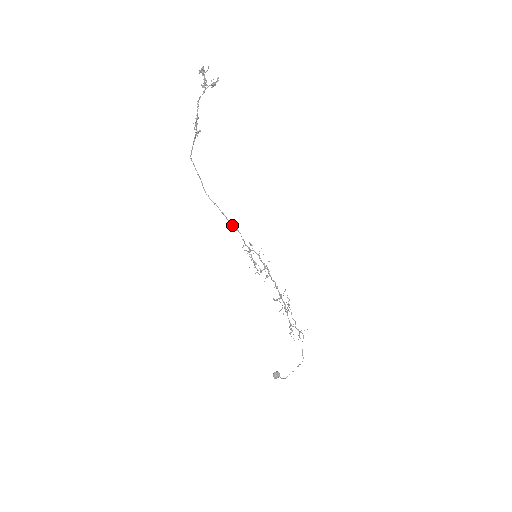
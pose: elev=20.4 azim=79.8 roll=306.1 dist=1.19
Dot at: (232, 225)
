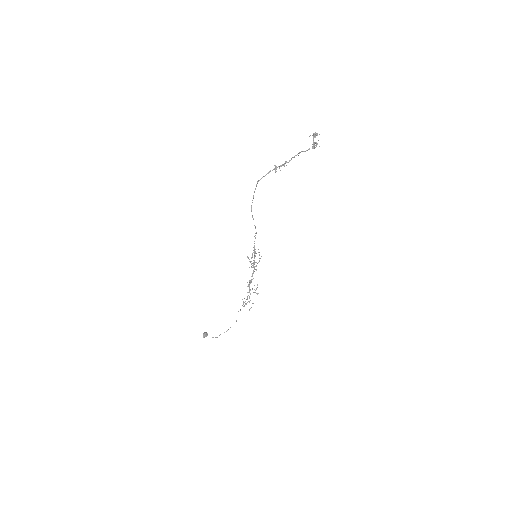
Dot at: occluded
